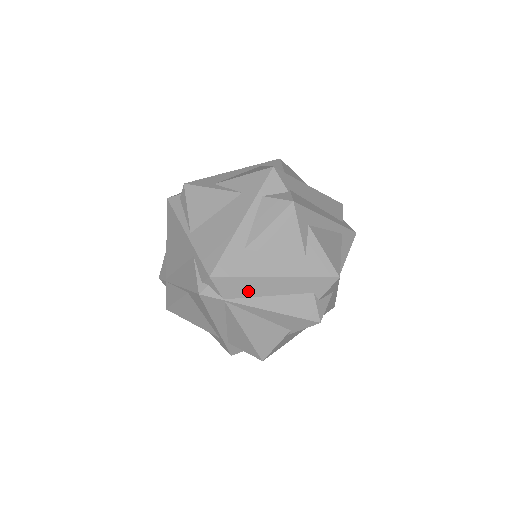
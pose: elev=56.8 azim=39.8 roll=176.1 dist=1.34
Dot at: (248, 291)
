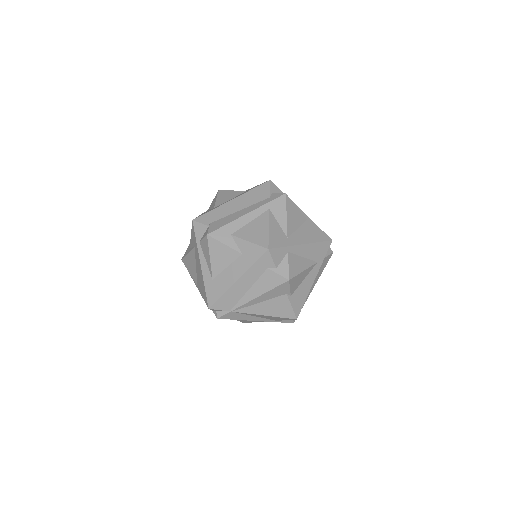
Dot at: (235, 298)
